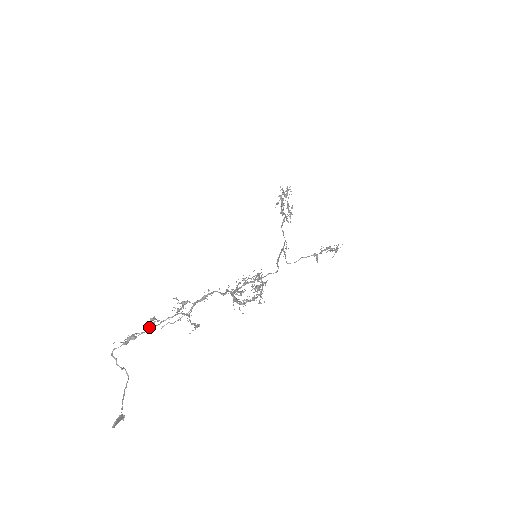
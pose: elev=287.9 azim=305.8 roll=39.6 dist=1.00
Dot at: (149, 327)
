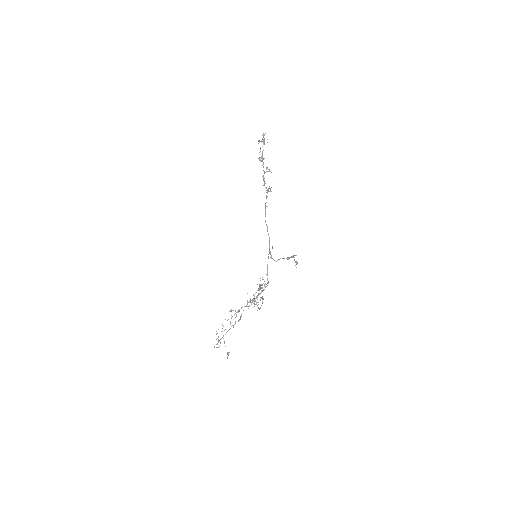
Dot at: (223, 336)
